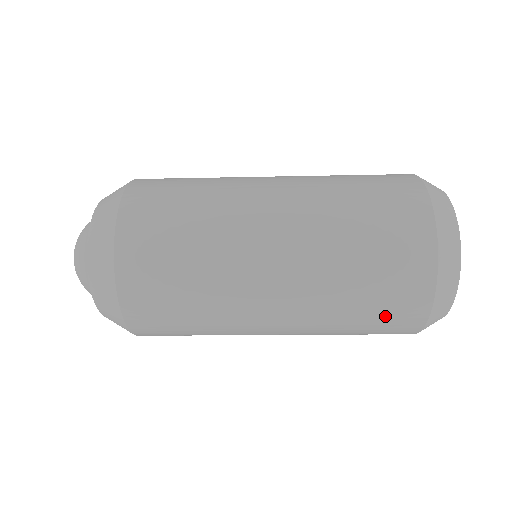
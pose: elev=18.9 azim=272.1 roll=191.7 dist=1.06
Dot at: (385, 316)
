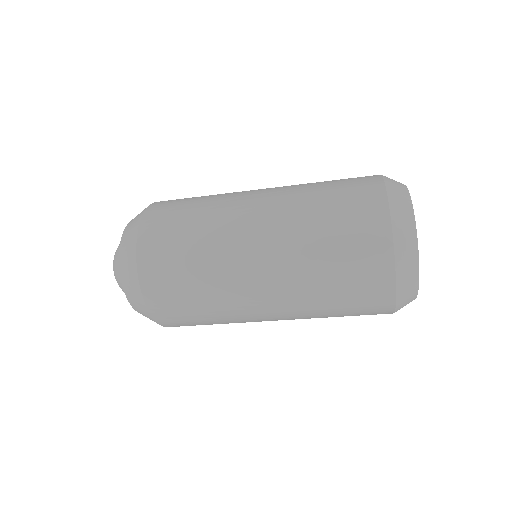
Dot at: (358, 306)
